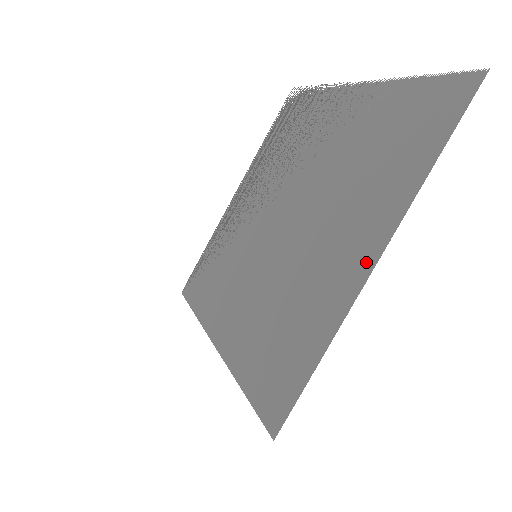
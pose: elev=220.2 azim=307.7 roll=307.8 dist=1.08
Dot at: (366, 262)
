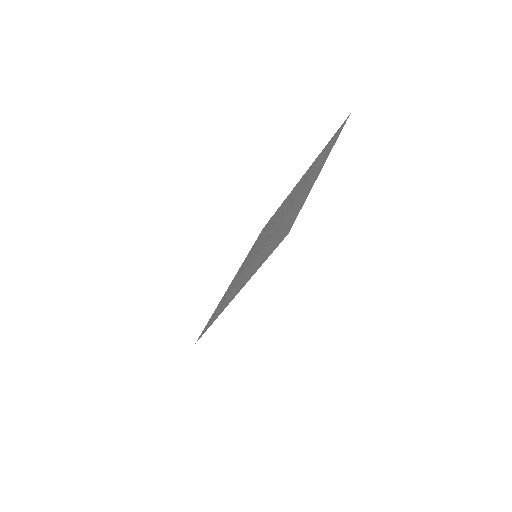
Dot at: (320, 169)
